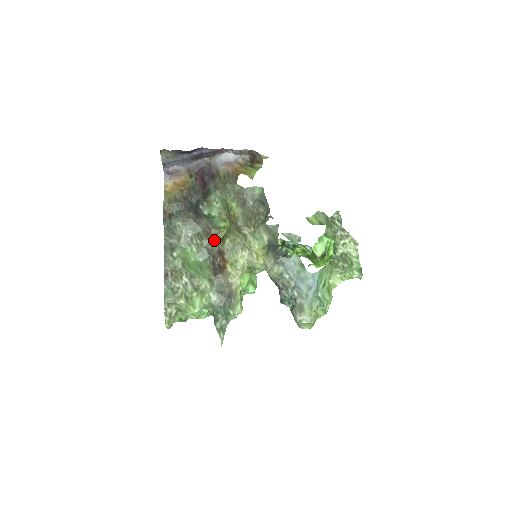
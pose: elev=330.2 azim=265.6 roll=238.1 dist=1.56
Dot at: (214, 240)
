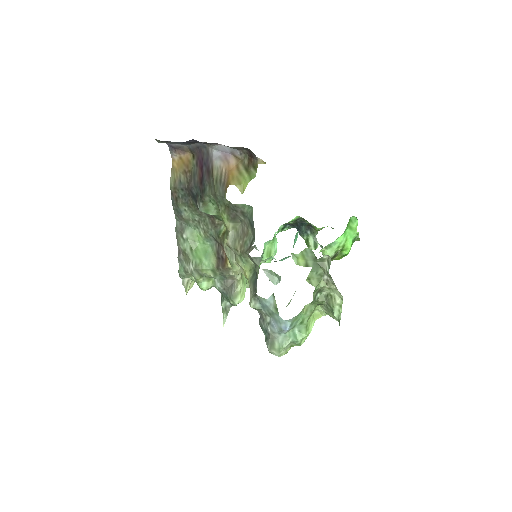
Dot at: (217, 231)
